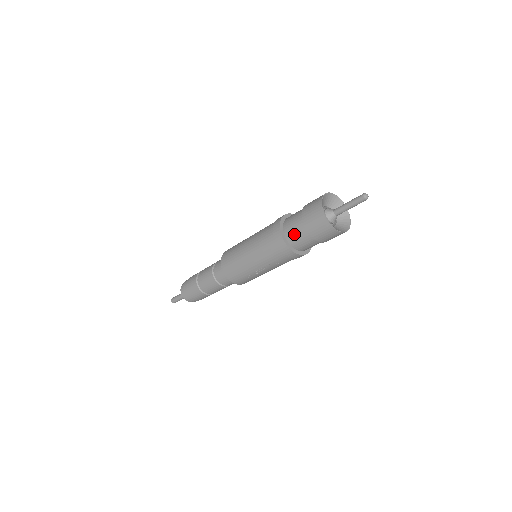
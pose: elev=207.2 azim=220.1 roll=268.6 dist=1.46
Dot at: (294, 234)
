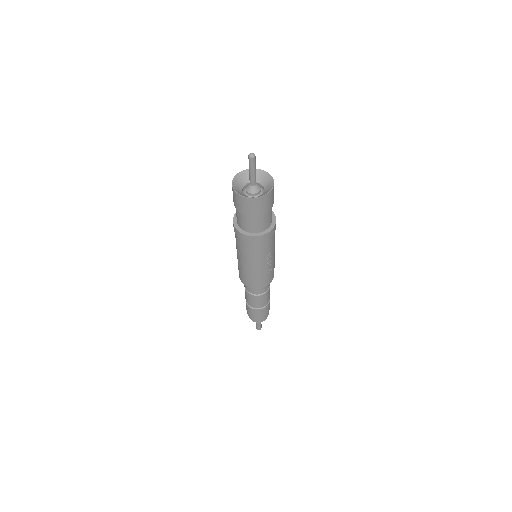
Dot at: (252, 226)
